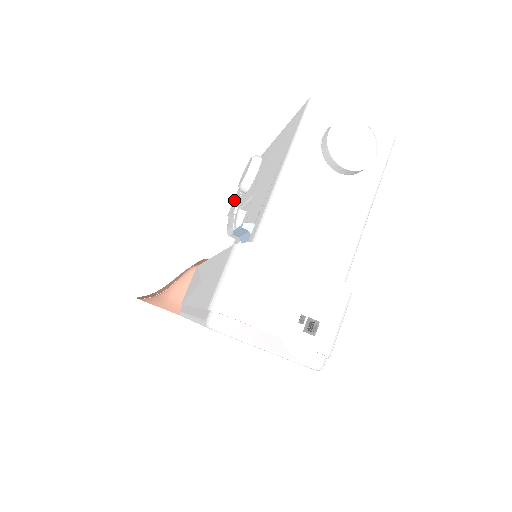
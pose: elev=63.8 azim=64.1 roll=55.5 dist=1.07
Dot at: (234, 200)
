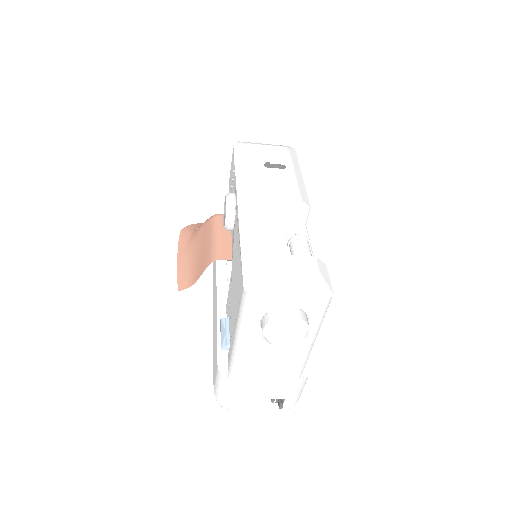
Dot at: (230, 175)
